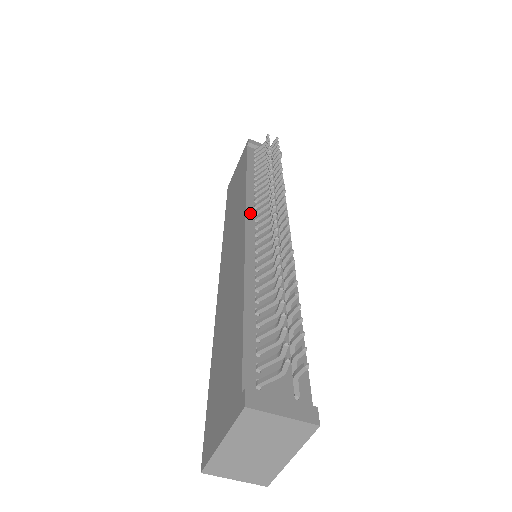
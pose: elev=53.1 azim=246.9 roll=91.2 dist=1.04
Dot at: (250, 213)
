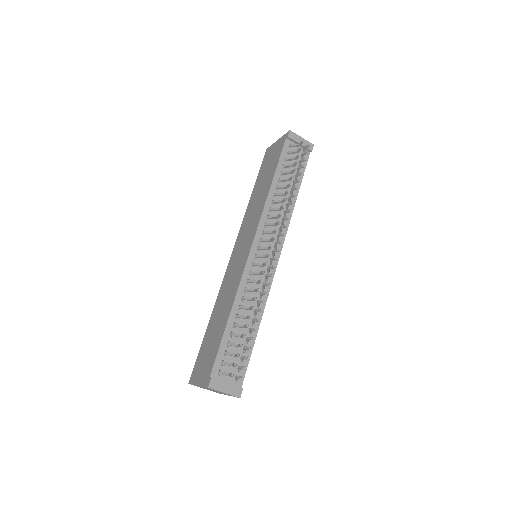
Dot at: (259, 233)
